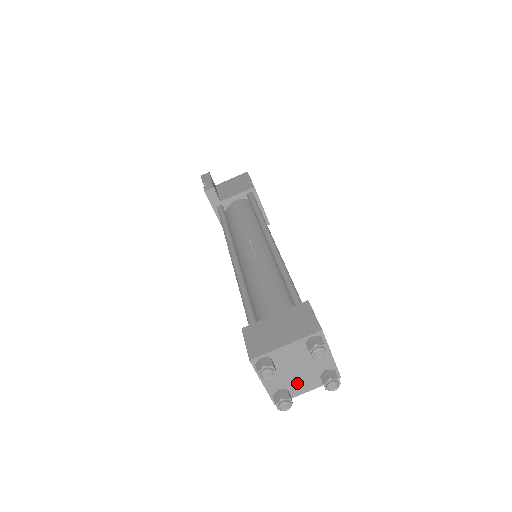
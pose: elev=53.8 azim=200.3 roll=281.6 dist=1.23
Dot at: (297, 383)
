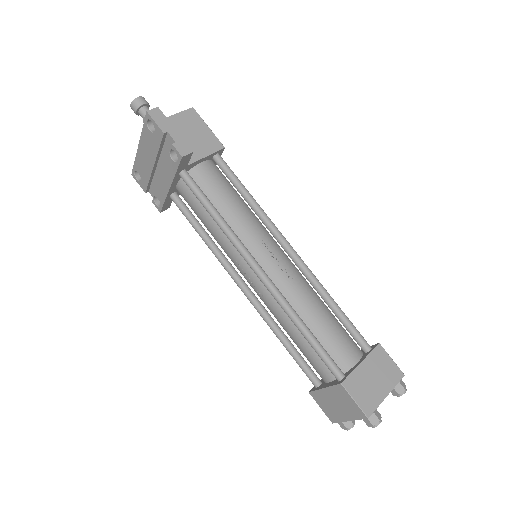
Dot at: occluded
